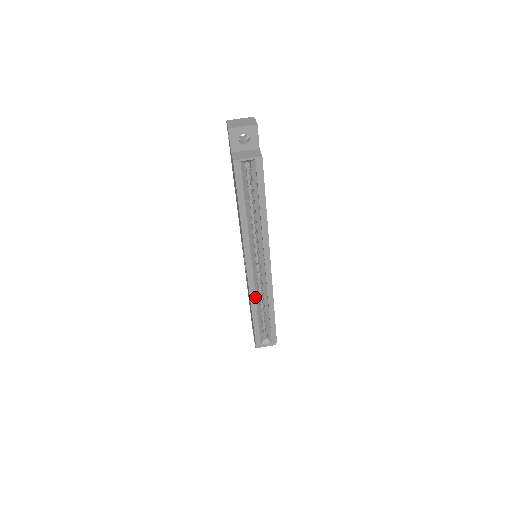
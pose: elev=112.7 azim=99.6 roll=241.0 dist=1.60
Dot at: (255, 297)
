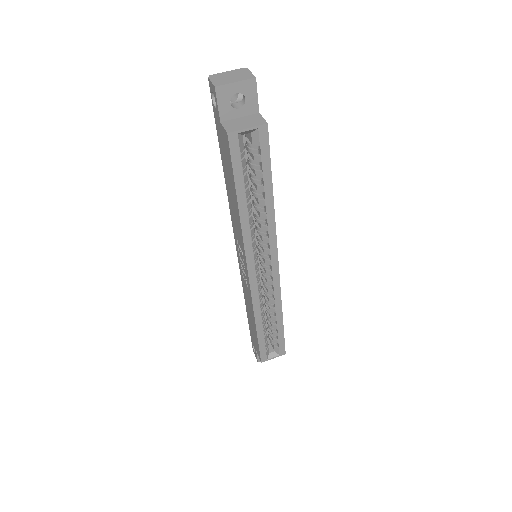
Dot at: (259, 307)
